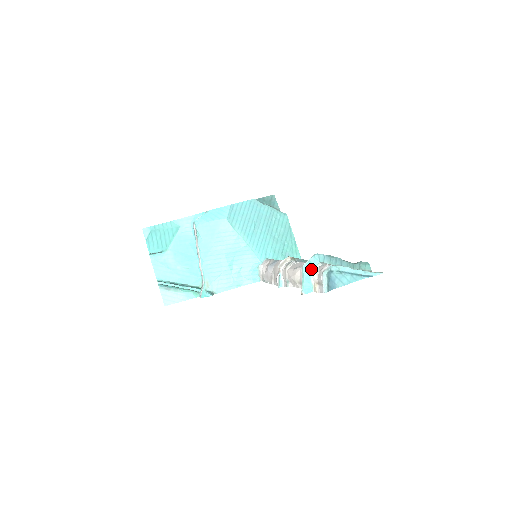
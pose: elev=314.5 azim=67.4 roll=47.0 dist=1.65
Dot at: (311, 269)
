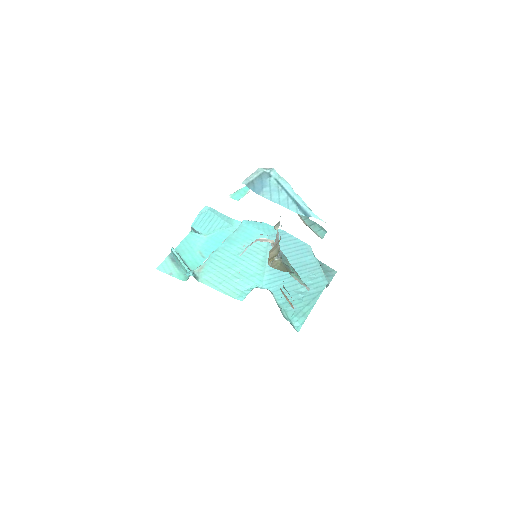
Dot at: occluded
